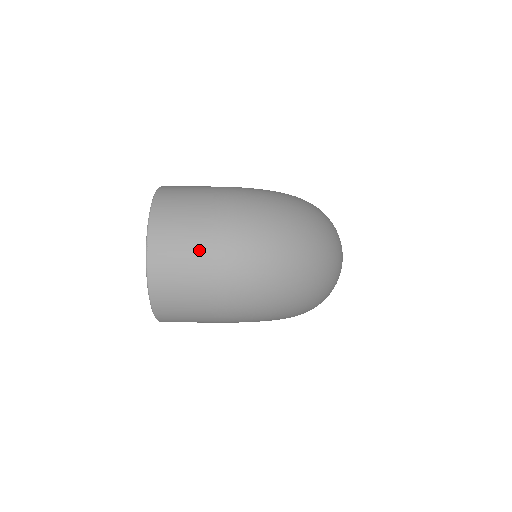
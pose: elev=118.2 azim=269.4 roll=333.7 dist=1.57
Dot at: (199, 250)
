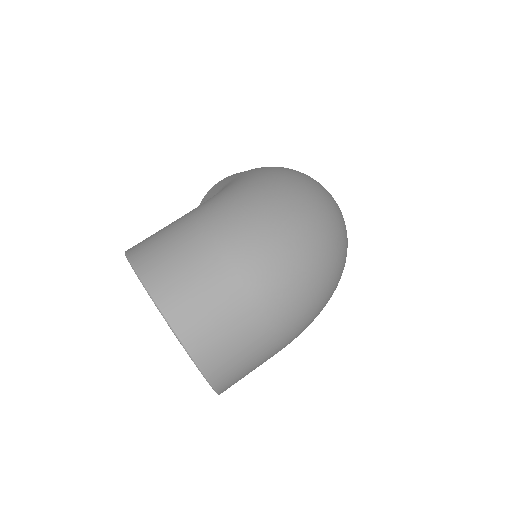
Dot at: (240, 308)
